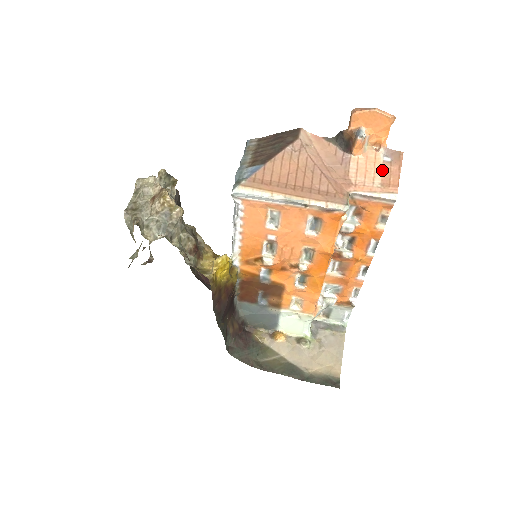
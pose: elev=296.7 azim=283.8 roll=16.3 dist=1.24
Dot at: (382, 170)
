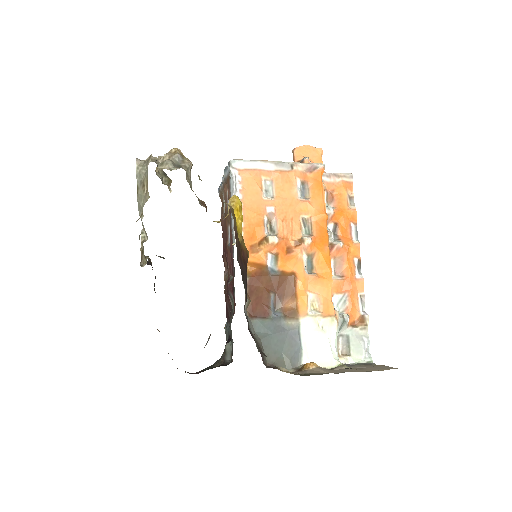
Dot at: occluded
